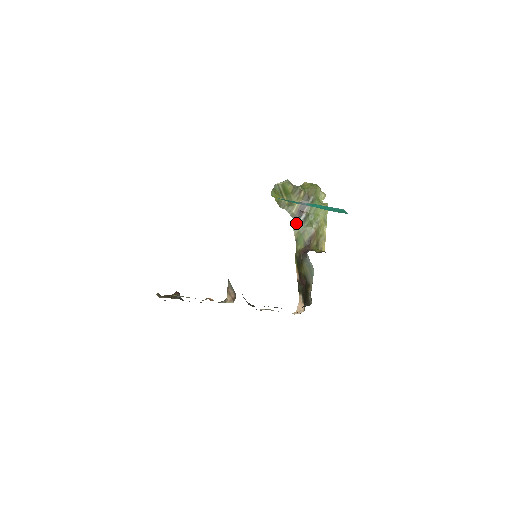
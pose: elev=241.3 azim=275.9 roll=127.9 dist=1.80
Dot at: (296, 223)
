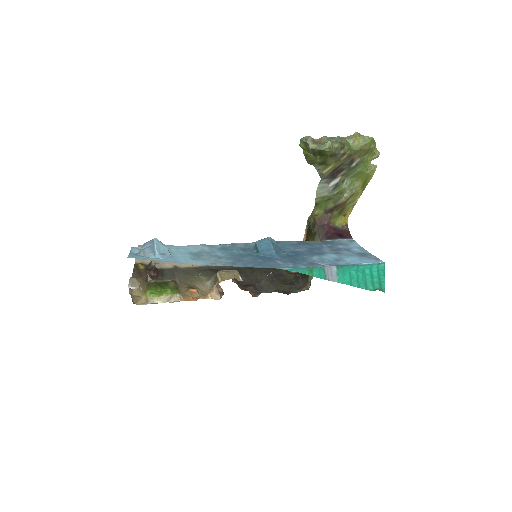
Dot at: (323, 186)
